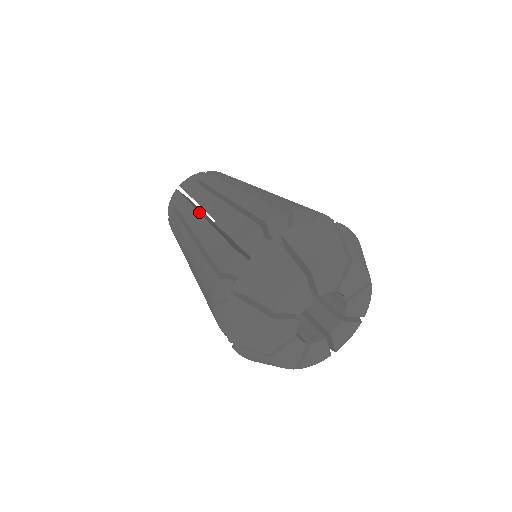
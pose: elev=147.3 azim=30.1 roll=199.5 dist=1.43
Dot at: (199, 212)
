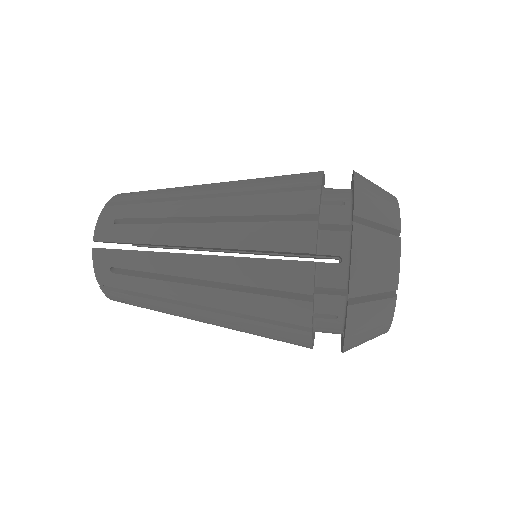
Dot at: occluded
